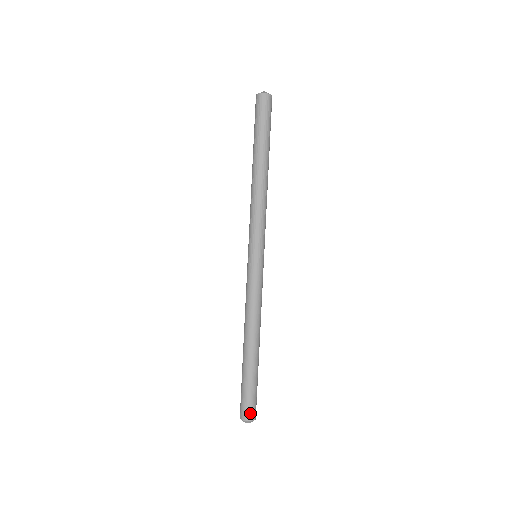
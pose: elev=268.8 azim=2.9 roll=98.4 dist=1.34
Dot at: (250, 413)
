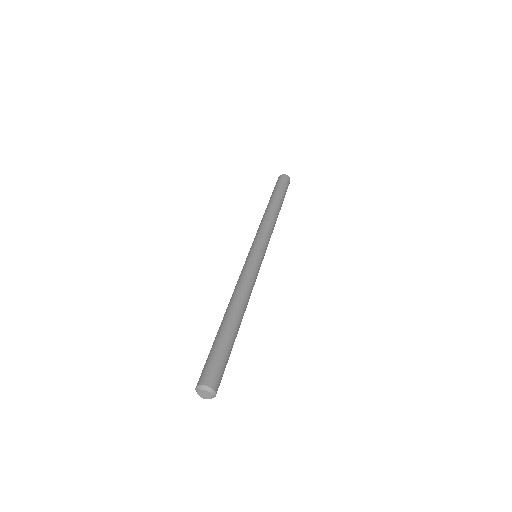
Dot at: (217, 381)
